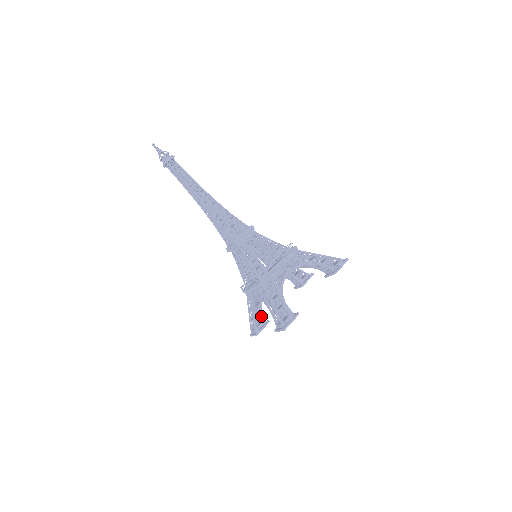
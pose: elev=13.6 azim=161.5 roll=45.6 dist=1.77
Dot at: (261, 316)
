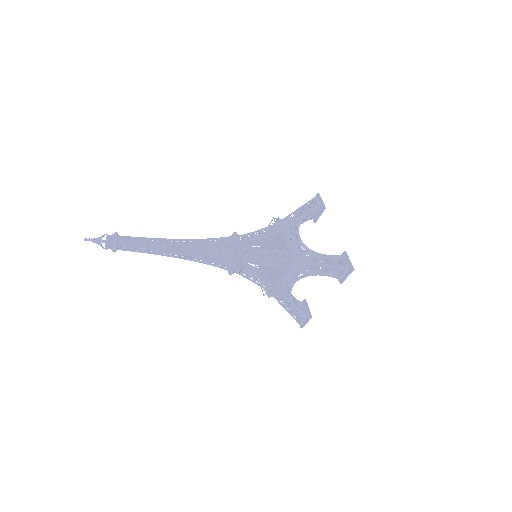
Dot at: (297, 302)
